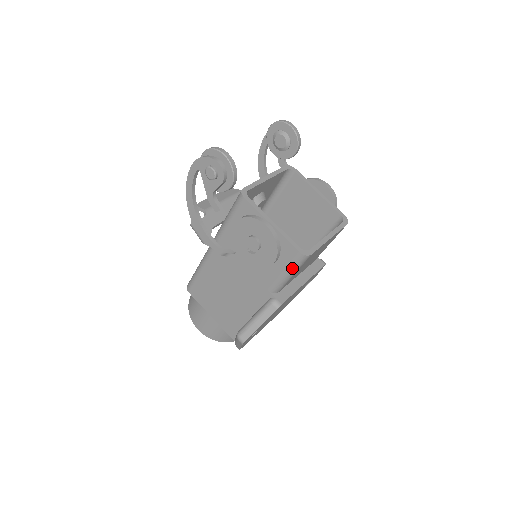
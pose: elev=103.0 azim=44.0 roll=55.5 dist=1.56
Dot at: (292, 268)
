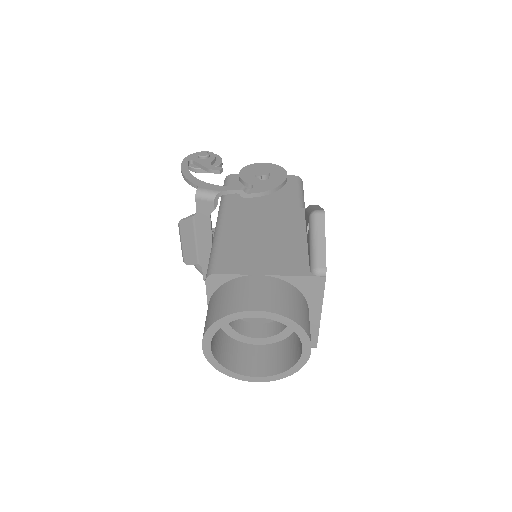
Dot at: (300, 187)
